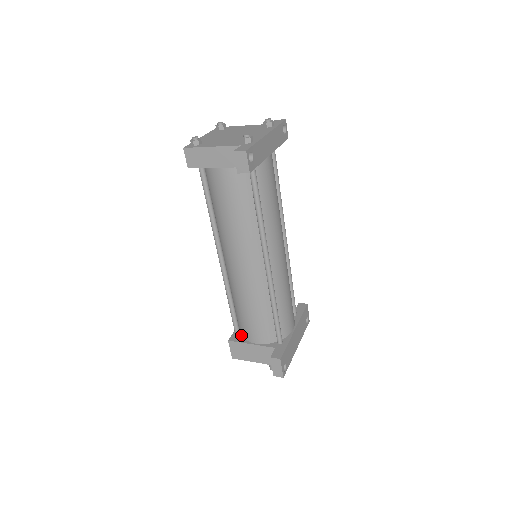
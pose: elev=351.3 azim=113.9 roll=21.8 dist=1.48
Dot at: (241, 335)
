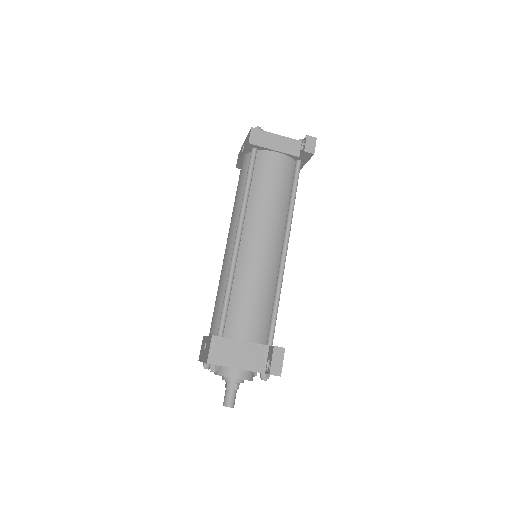
Dot at: (223, 336)
